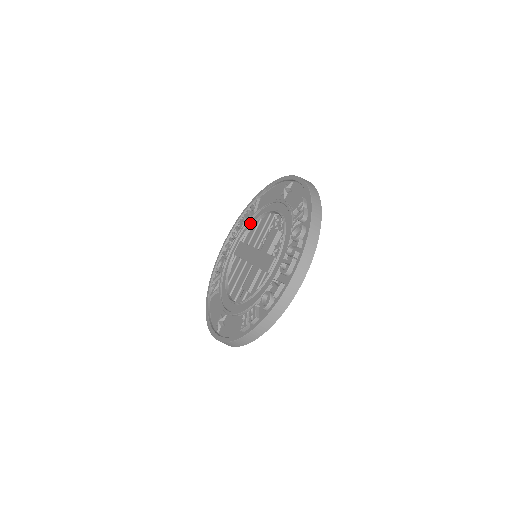
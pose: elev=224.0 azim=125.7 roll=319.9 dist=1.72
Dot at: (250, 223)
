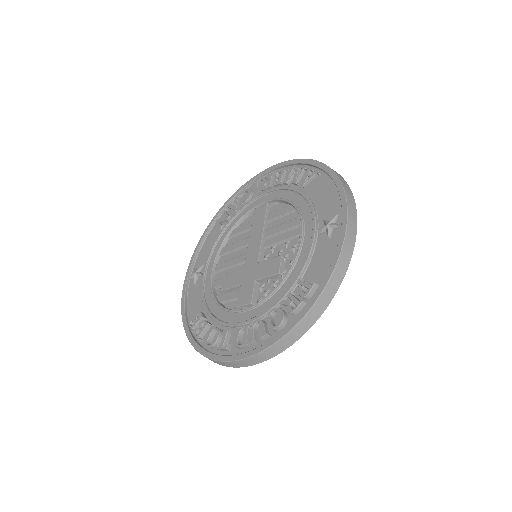
Dot at: (289, 195)
